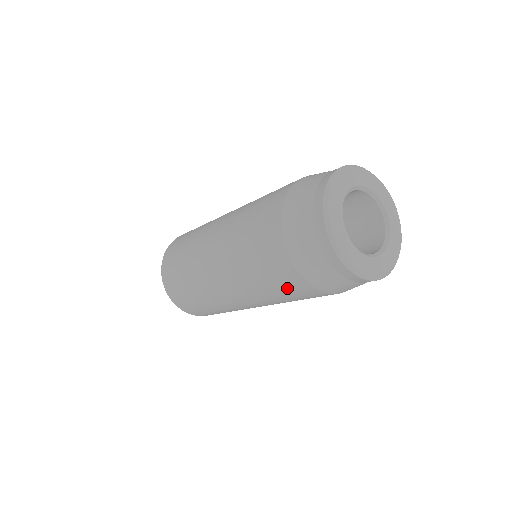
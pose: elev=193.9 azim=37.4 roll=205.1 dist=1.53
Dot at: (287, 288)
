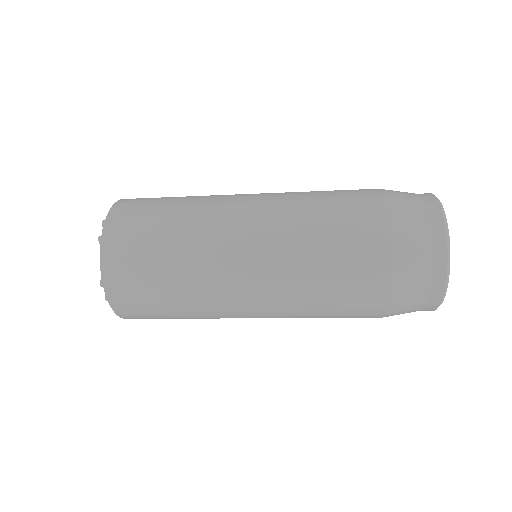
Dot at: (350, 306)
